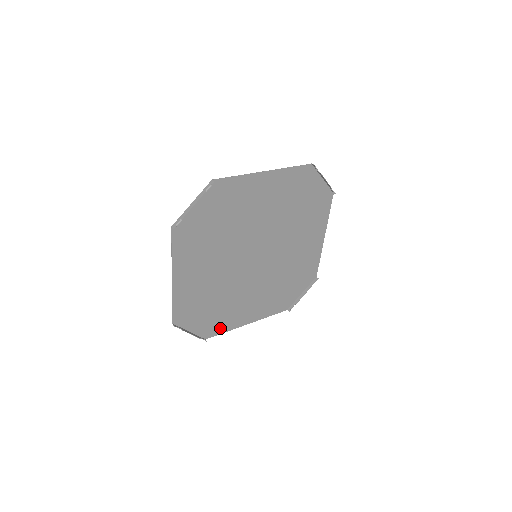
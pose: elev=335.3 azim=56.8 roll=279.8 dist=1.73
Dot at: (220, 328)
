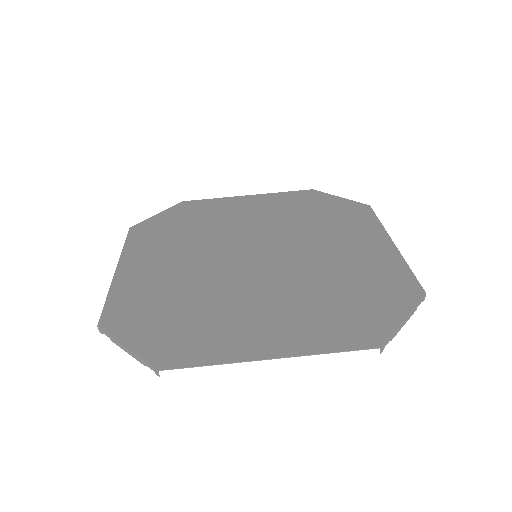
Dot at: (203, 204)
